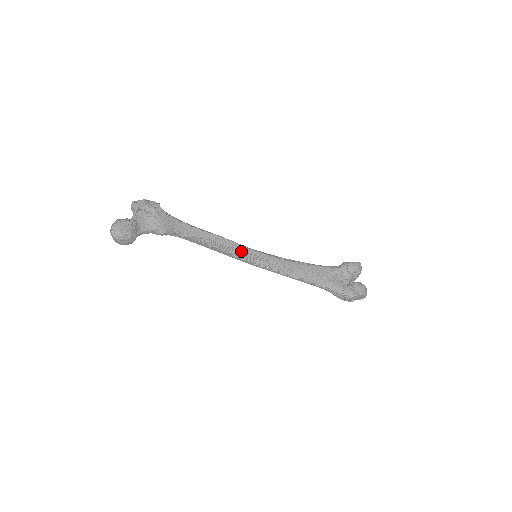
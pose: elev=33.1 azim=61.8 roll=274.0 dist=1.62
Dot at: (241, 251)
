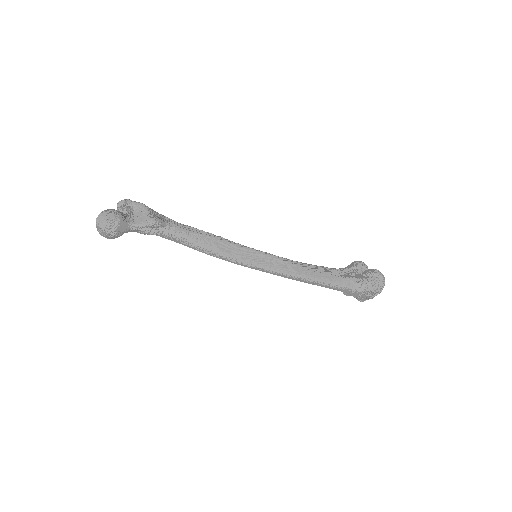
Dot at: (239, 248)
